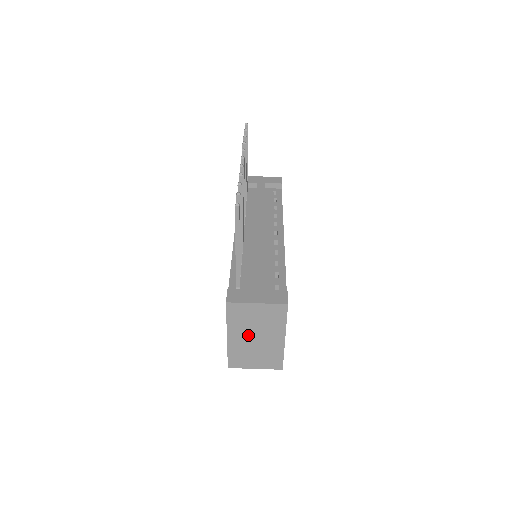
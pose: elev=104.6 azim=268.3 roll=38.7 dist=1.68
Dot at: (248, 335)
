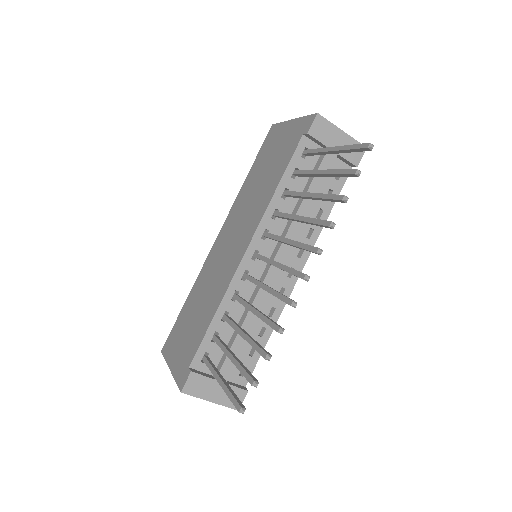
Dot at: occluded
